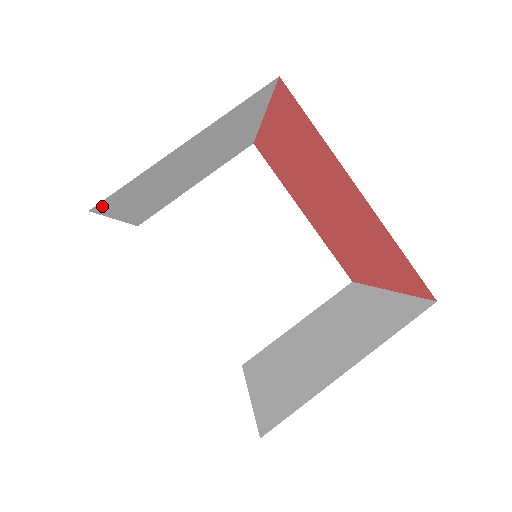
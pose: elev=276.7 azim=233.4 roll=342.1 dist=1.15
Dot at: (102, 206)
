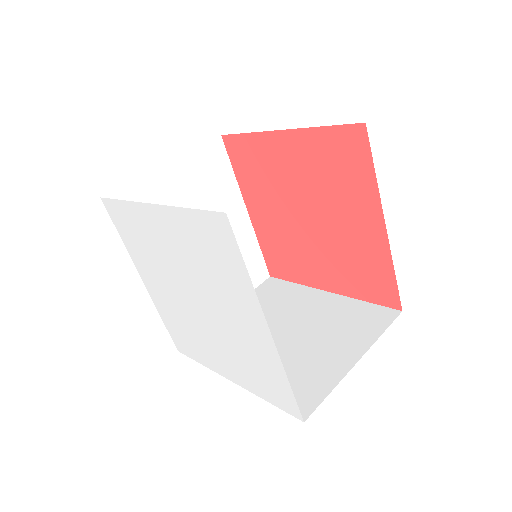
Dot at: occluded
